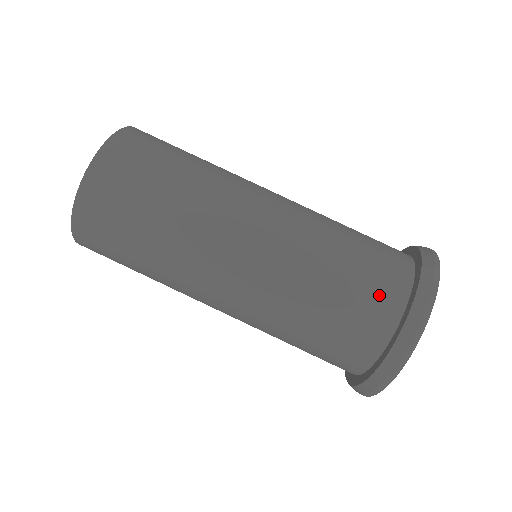
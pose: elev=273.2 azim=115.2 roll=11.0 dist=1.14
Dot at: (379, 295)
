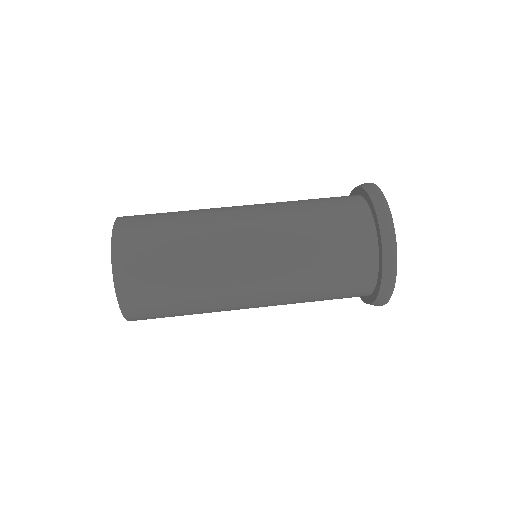
Dot at: (349, 211)
